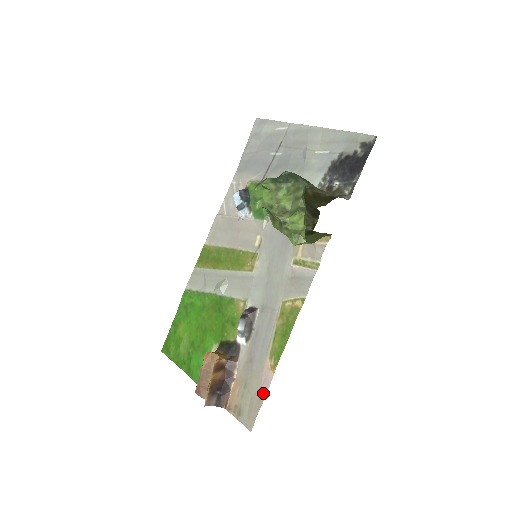
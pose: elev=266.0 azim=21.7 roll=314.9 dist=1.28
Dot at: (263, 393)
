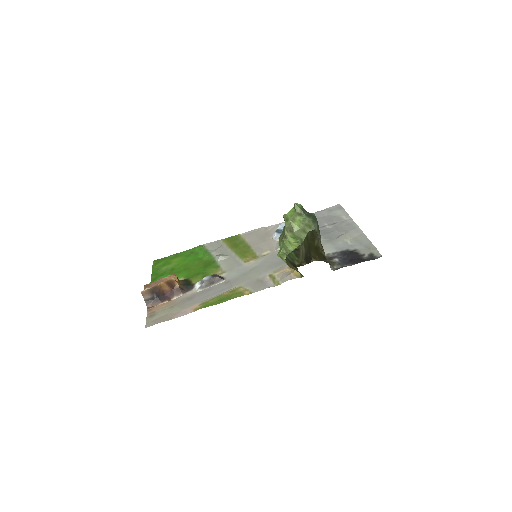
Dot at: (175, 316)
